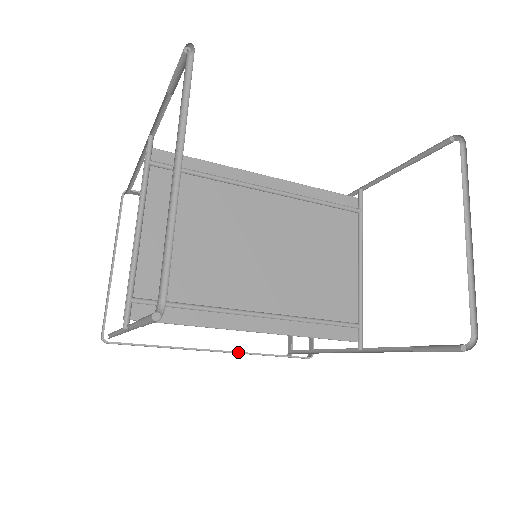
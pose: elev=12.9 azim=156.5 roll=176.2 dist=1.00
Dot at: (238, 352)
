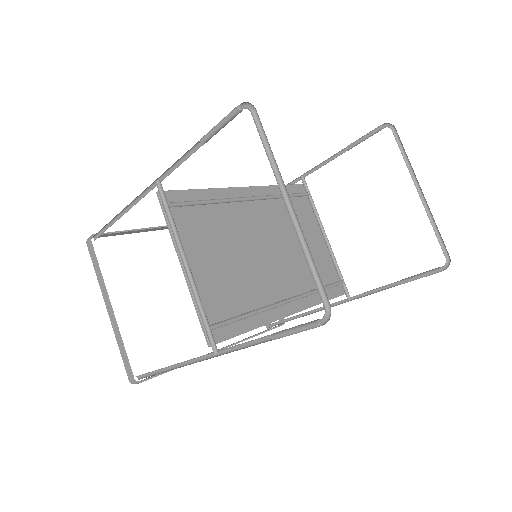
Dot at: (237, 343)
